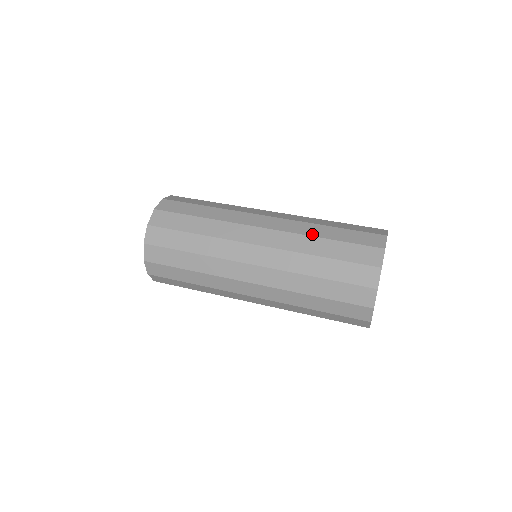
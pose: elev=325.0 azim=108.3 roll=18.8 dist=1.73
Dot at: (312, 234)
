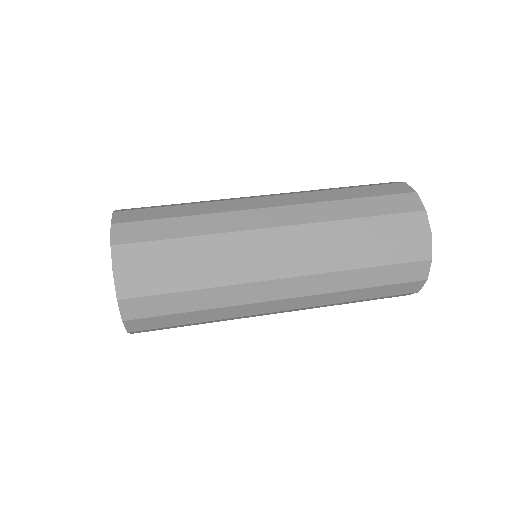
Dot at: occluded
